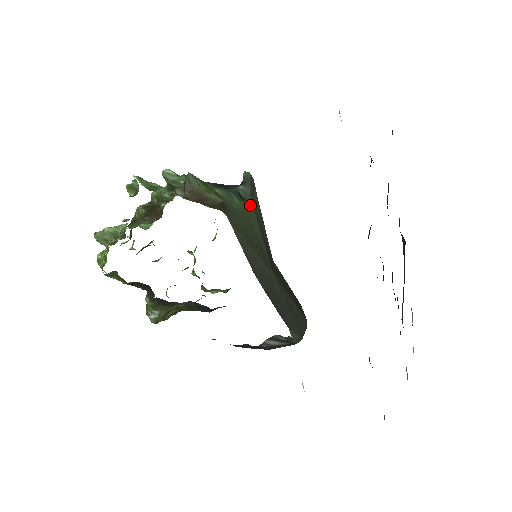
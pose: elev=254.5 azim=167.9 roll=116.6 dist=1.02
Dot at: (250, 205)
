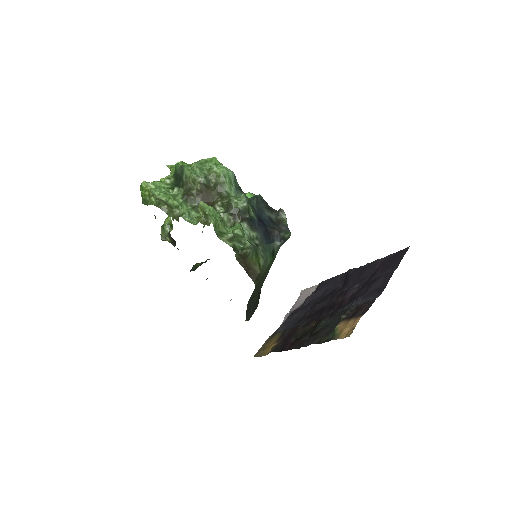
Dot at: (275, 257)
